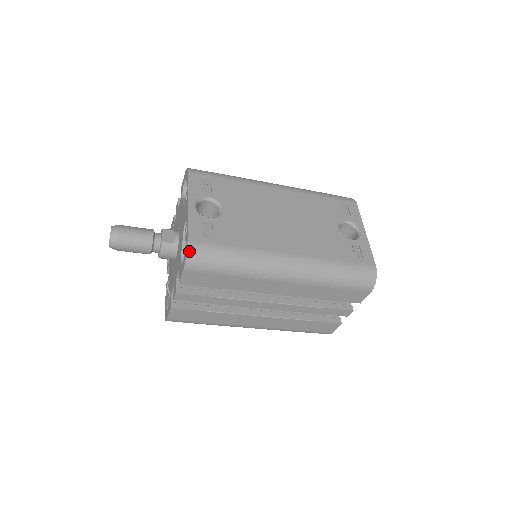
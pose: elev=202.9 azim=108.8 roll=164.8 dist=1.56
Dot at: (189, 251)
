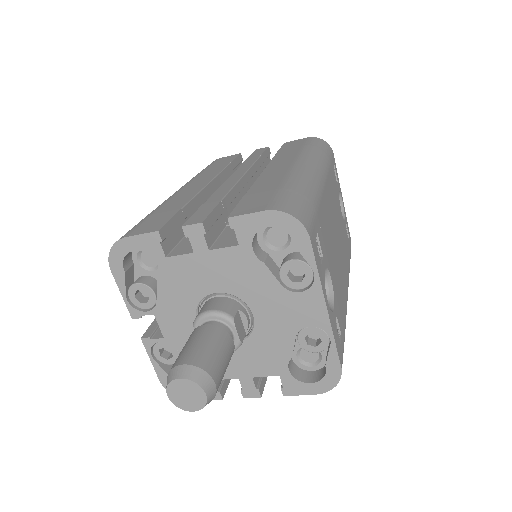
Dot at: occluded
